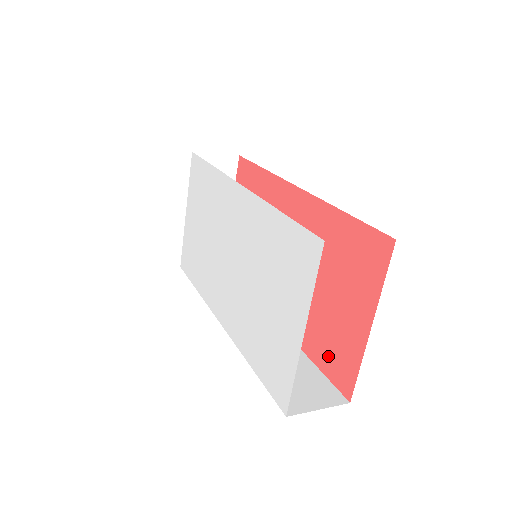
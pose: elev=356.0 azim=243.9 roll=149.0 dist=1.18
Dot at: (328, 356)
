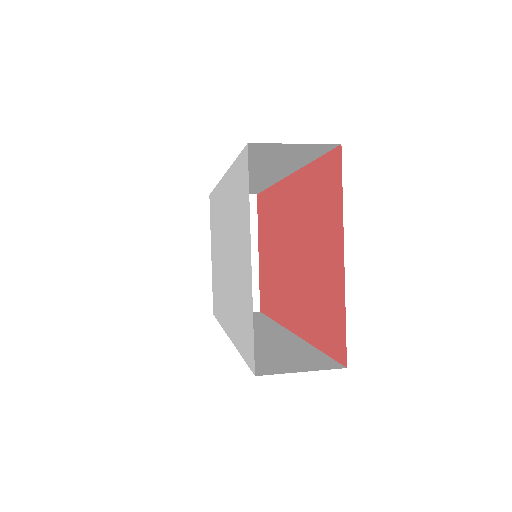
Dot at: (325, 328)
